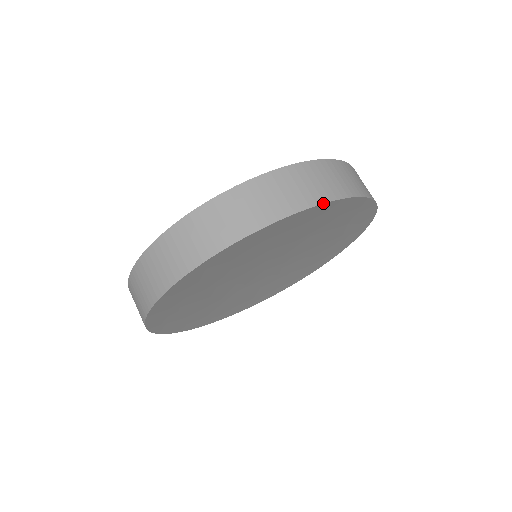
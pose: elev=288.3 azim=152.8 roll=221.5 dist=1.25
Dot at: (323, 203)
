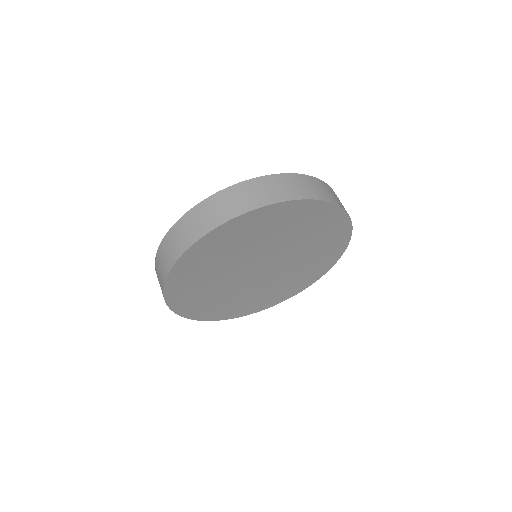
Dot at: (227, 221)
